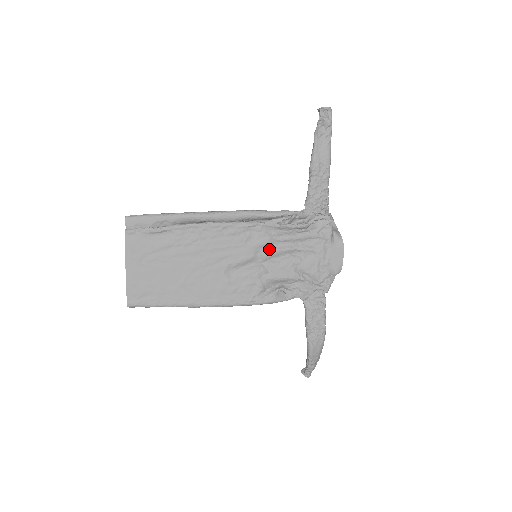
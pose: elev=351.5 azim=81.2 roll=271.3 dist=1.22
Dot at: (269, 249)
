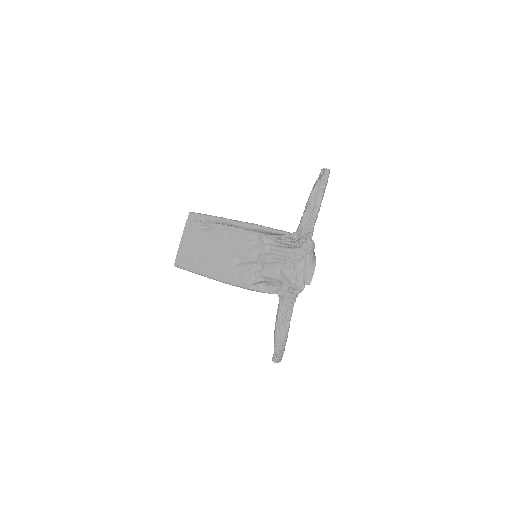
Dot at: (265, 253)
